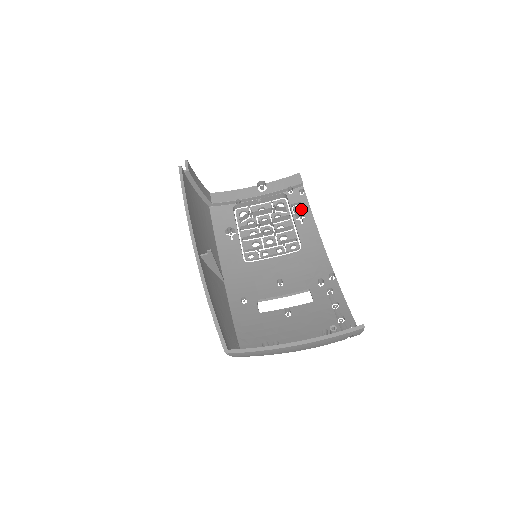
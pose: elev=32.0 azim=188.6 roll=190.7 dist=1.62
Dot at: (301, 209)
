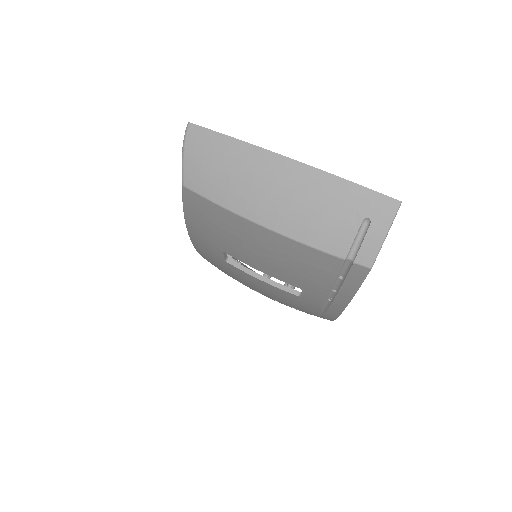
Dot at: occluded
